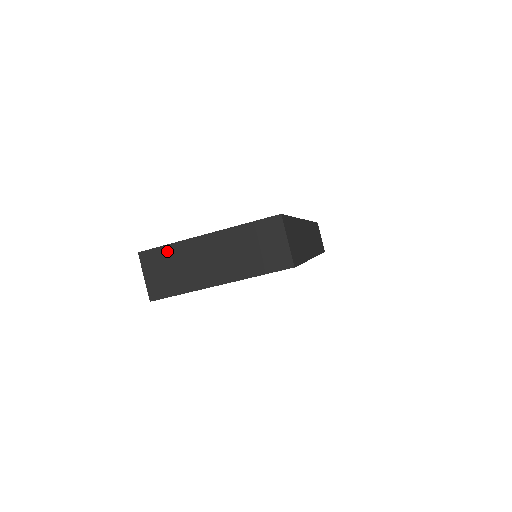
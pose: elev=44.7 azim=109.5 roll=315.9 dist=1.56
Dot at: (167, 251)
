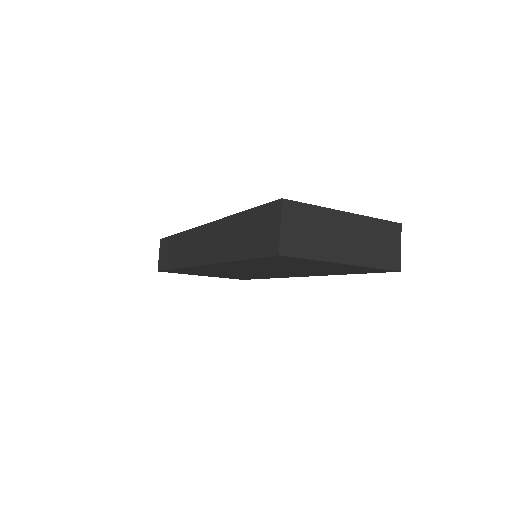
Dot at: (310, 211)
